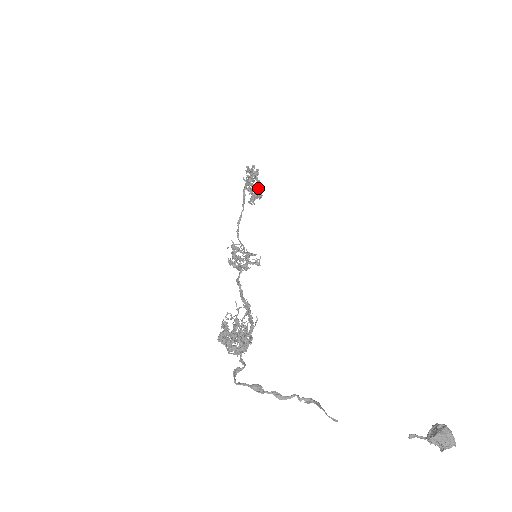
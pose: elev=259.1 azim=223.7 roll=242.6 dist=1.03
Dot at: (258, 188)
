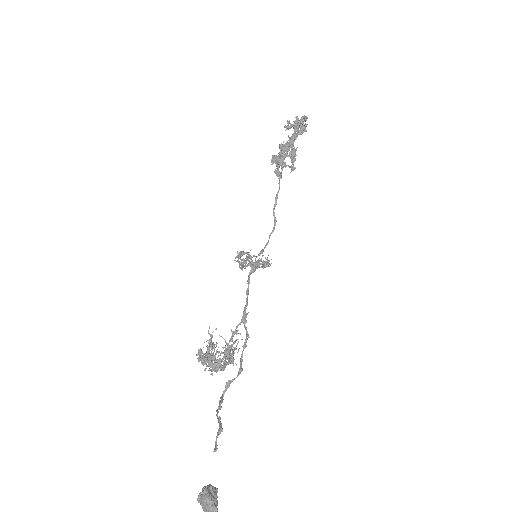
Dot at: (276, 160)
